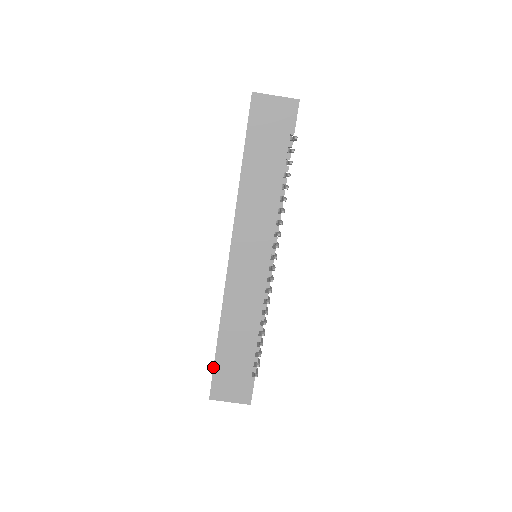
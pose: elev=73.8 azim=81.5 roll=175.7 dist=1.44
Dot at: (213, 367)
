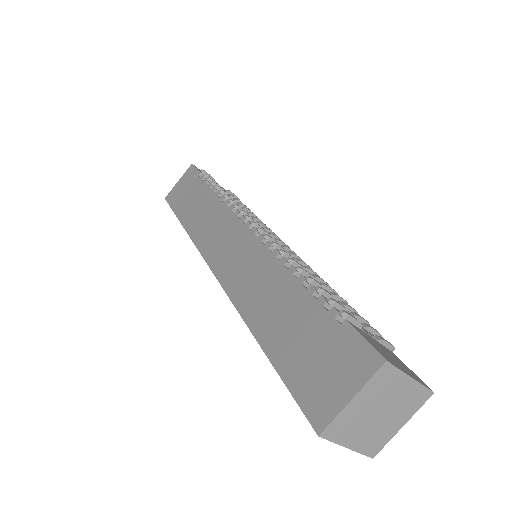
Dot at: occluded
